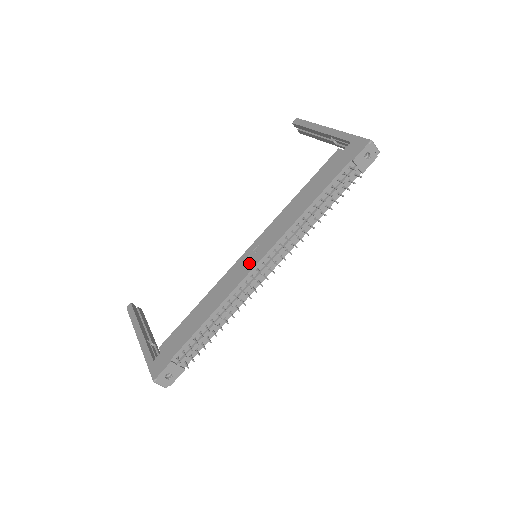
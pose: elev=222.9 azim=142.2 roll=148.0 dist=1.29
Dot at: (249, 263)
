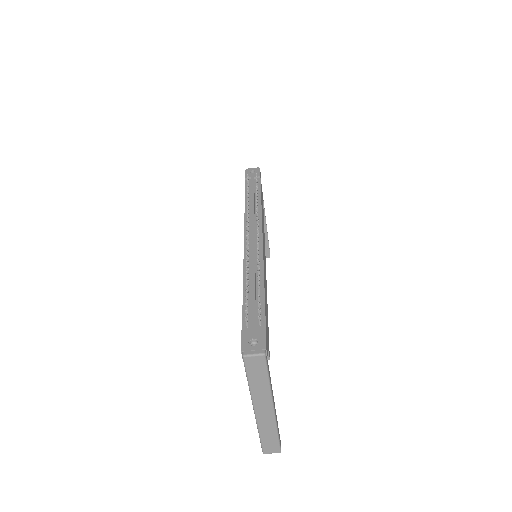
Dot at: occluded
